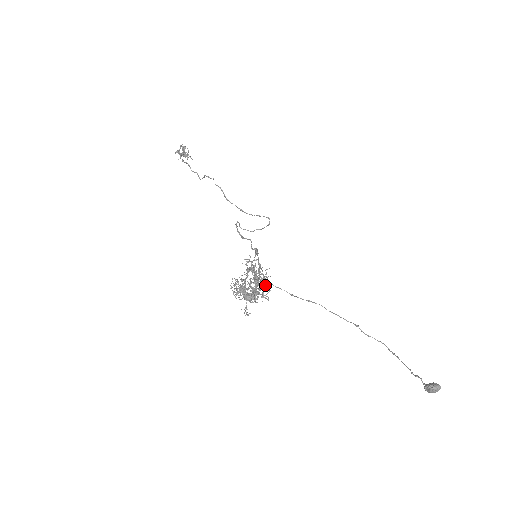
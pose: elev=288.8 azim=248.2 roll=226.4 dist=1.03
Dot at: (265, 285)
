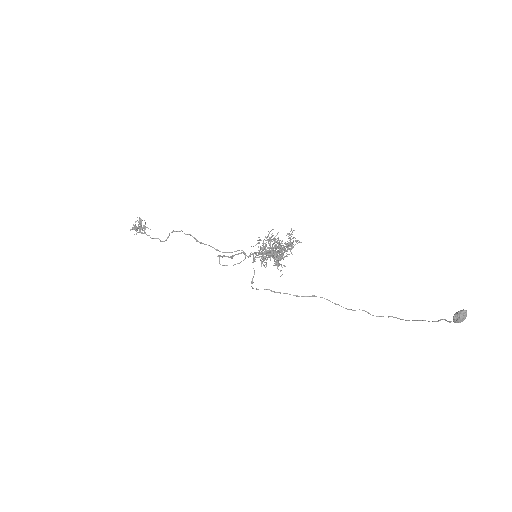
Dot at: occluded
